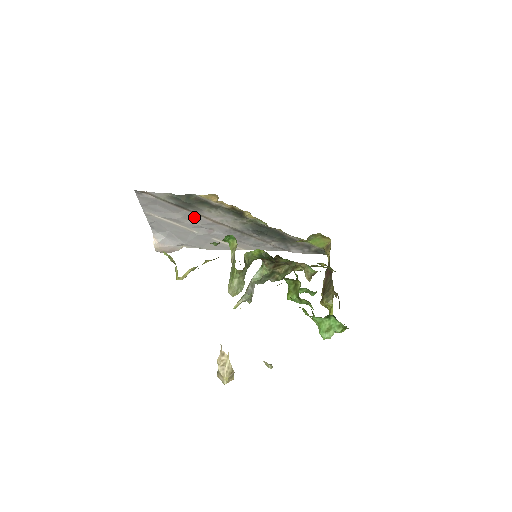
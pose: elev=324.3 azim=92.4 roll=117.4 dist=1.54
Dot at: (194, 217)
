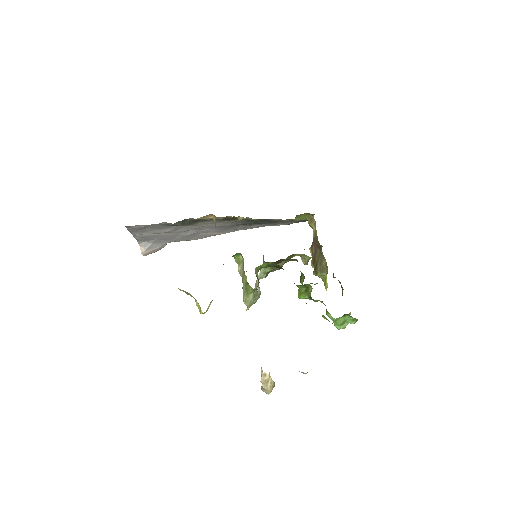
Dot at: (184, 227)
